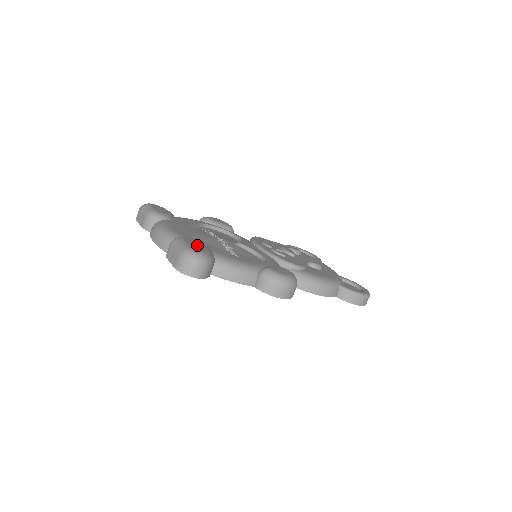
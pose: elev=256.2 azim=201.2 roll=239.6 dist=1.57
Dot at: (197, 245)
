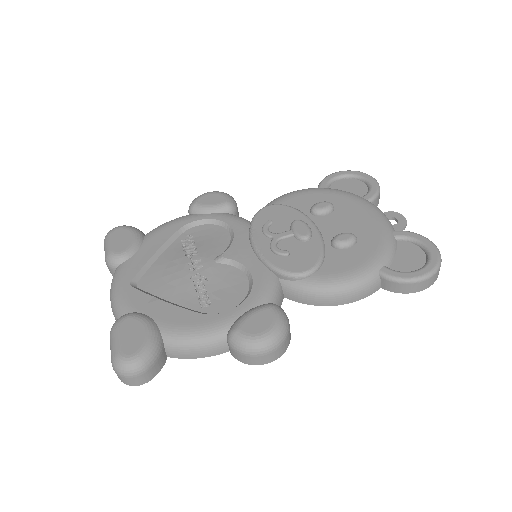
Dot at: (133, 335)
